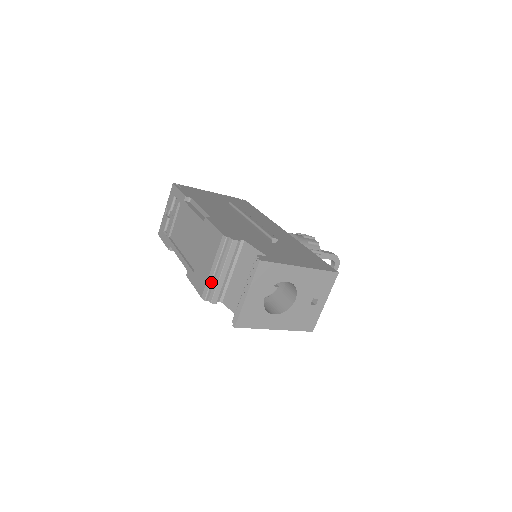
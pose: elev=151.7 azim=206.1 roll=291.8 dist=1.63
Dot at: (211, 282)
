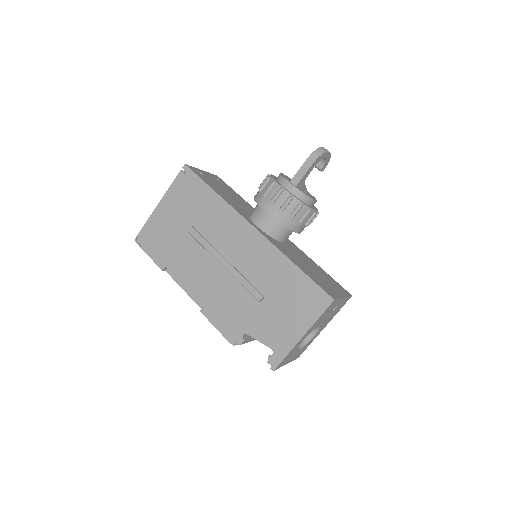
Dot at: occluded
